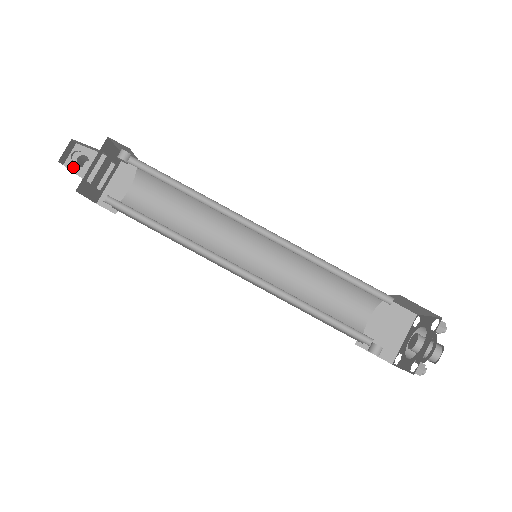
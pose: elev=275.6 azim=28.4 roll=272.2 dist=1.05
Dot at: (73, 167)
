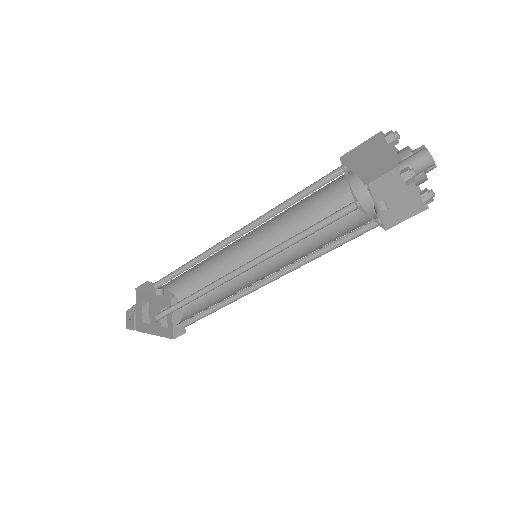
Dot at: occluded
